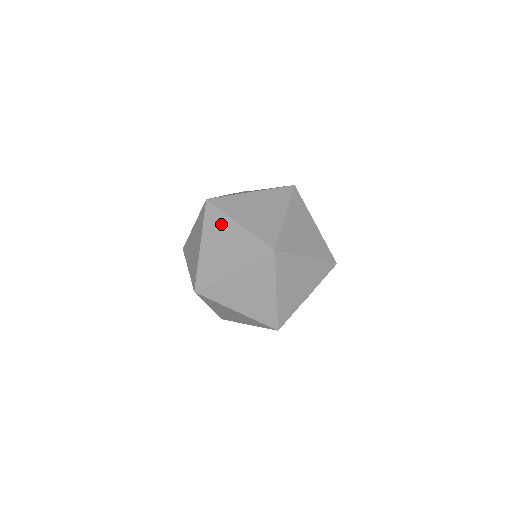
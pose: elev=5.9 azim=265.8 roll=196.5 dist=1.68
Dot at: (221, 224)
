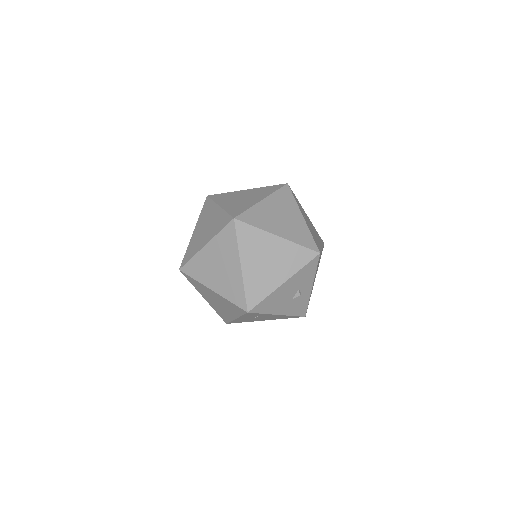
Dot at: (209, 211)
